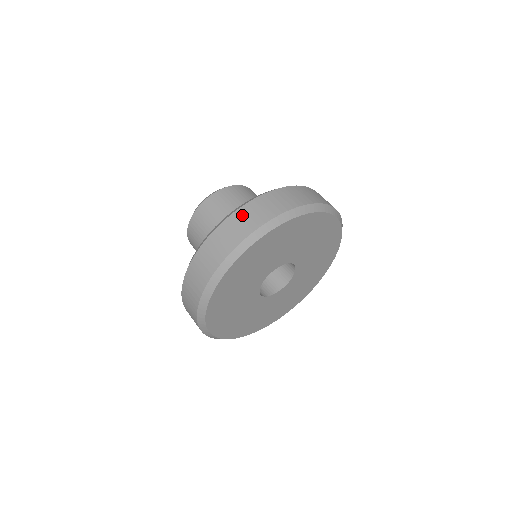
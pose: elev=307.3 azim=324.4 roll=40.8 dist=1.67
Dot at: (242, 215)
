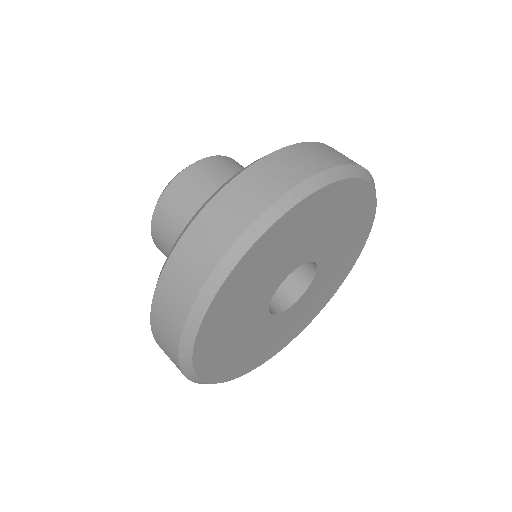
Dot at: (208, 221)
